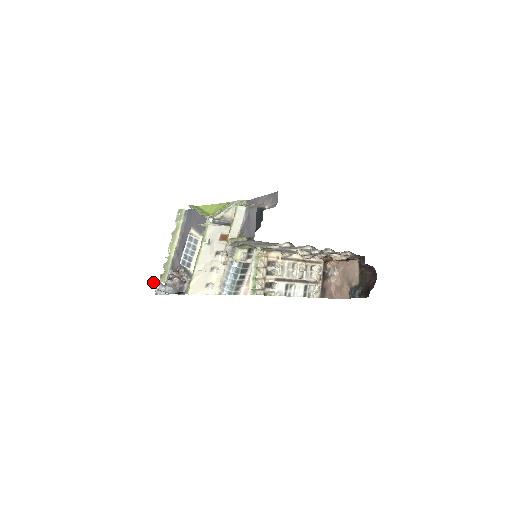
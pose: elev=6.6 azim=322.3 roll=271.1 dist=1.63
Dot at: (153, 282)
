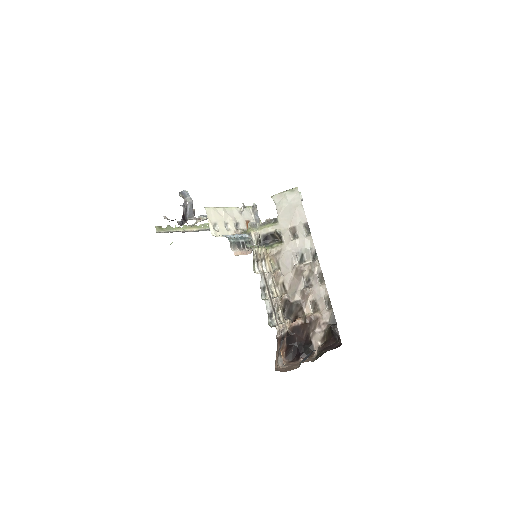
Dot at: occluded
